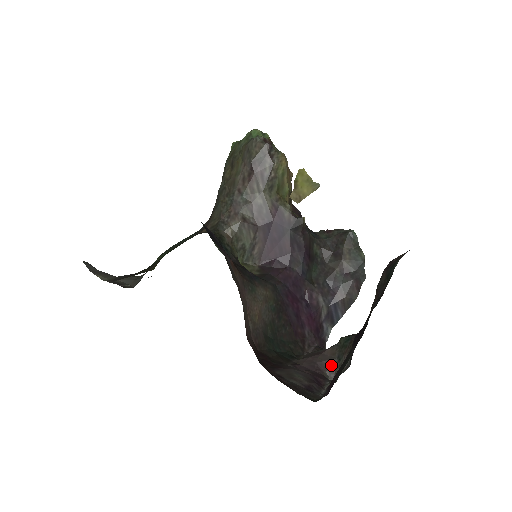
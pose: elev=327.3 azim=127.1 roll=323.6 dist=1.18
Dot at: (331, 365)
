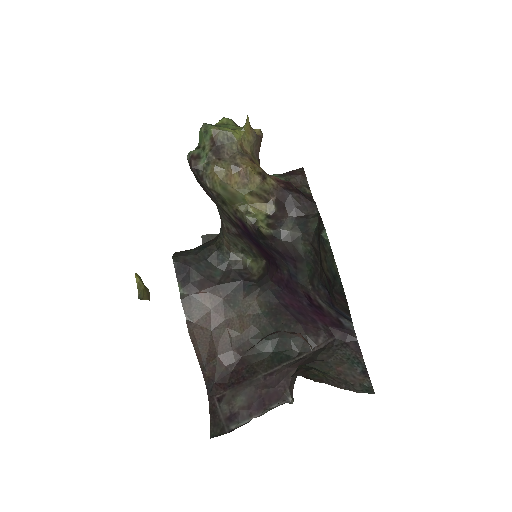
Dot at: (291, 386)
